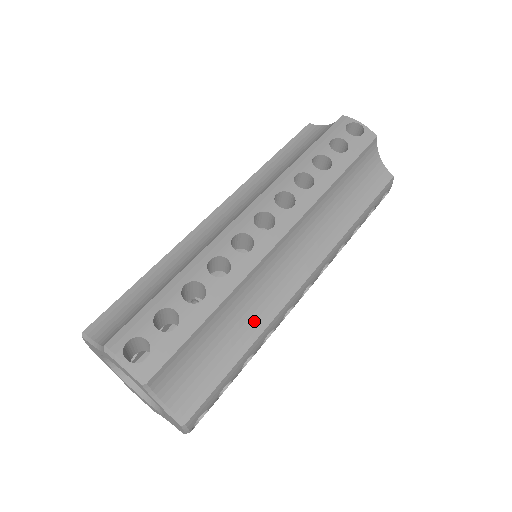
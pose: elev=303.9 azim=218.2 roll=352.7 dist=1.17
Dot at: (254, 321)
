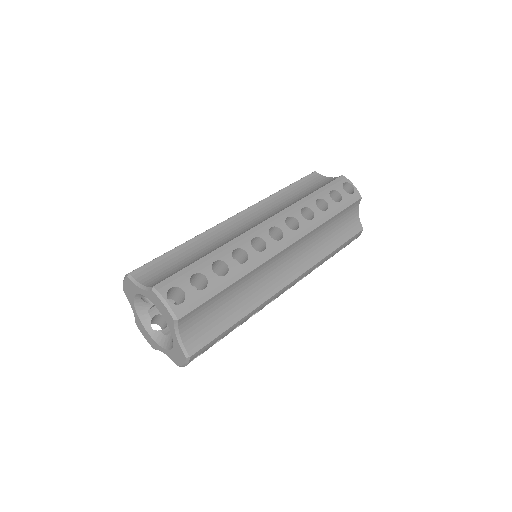
Dot at: (250, 301)
